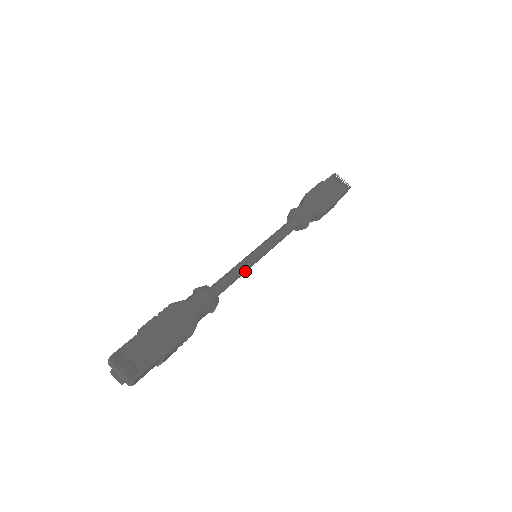
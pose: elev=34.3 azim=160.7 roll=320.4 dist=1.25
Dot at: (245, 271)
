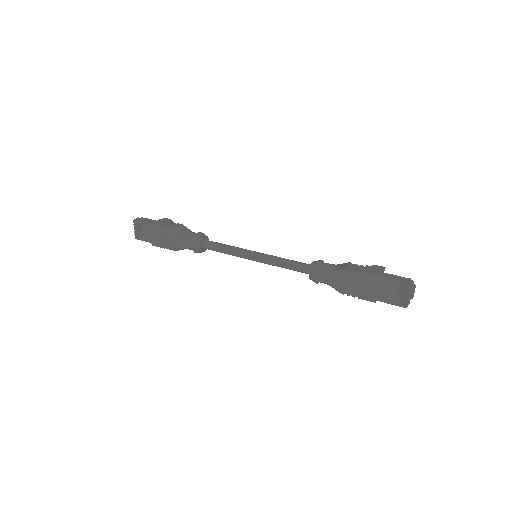
Dot at: (236, 256)
